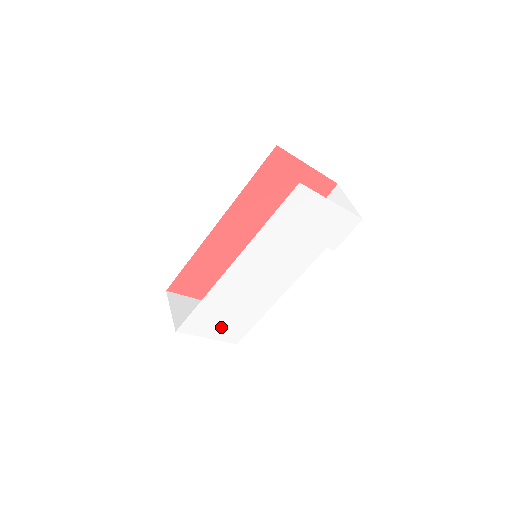
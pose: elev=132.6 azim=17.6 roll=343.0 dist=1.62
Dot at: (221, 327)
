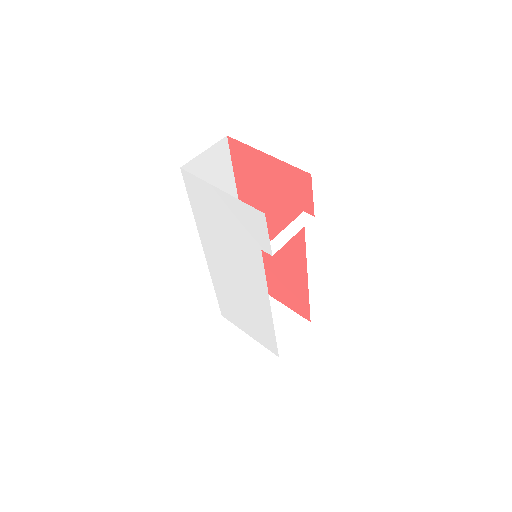
Dot at: (250, 326)
